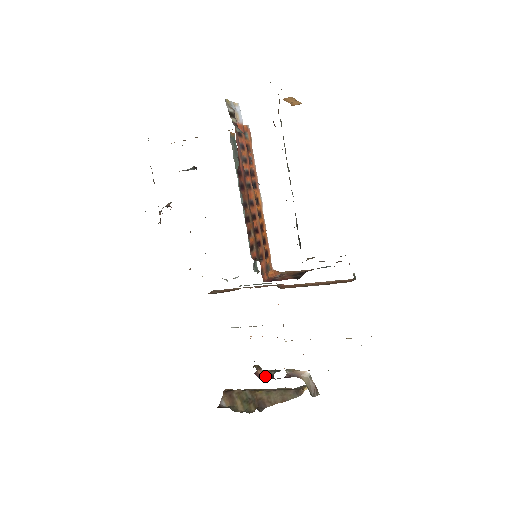
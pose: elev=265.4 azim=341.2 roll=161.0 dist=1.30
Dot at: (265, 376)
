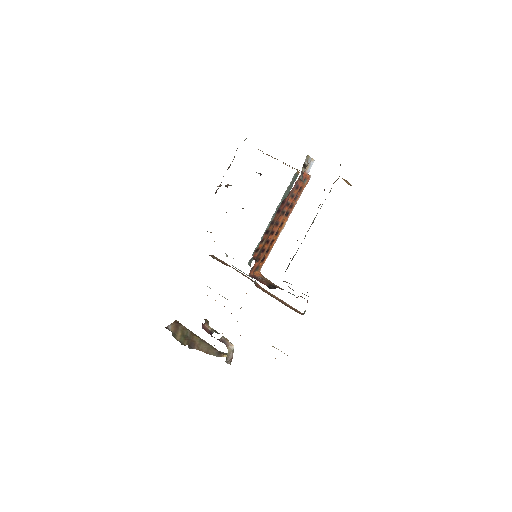
Dot at: (207, 330)
